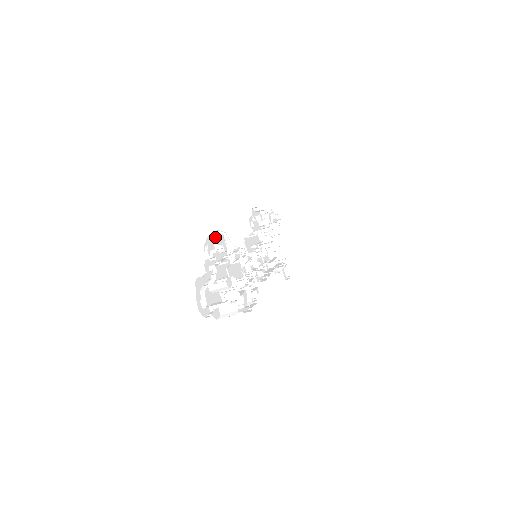
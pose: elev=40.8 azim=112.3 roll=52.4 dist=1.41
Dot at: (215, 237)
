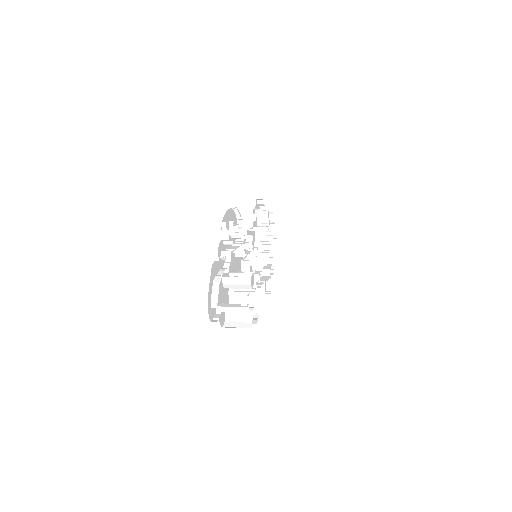
Dot at: (231, 215)
